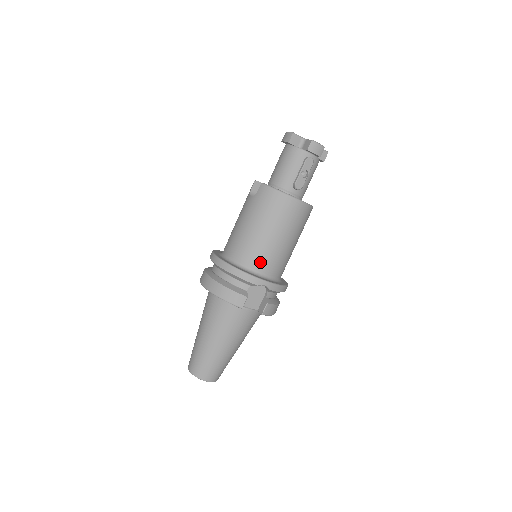
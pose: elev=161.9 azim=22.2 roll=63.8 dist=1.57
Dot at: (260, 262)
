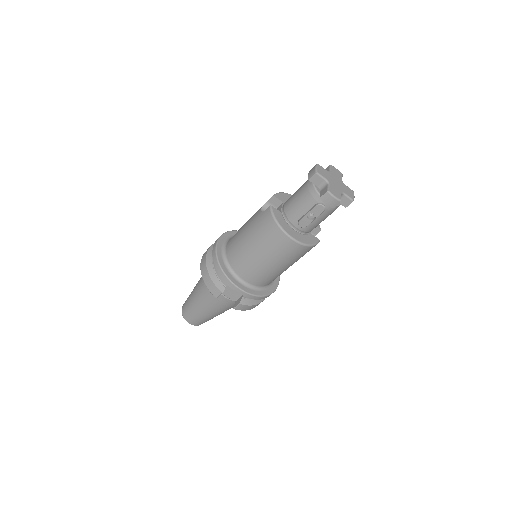
Dot at: (244, 271)
